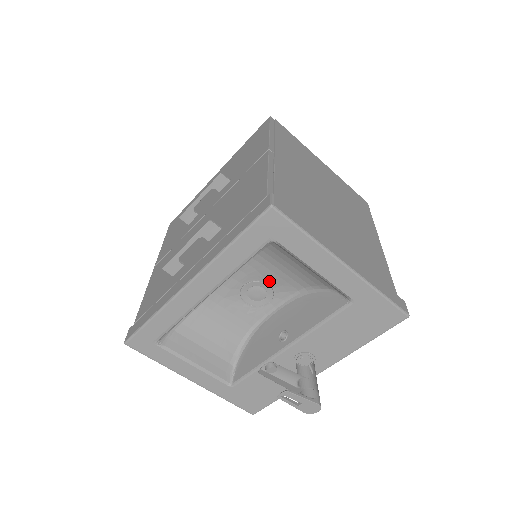
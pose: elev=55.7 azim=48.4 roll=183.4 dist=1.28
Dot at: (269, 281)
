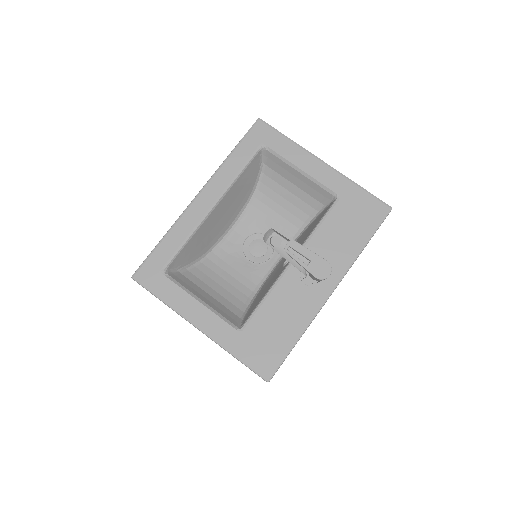
Dot at: occluded
